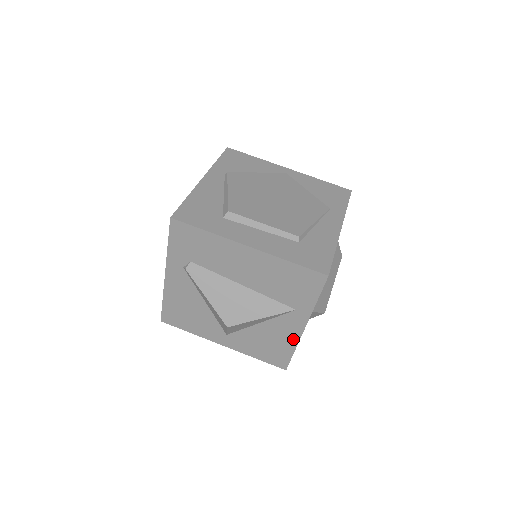
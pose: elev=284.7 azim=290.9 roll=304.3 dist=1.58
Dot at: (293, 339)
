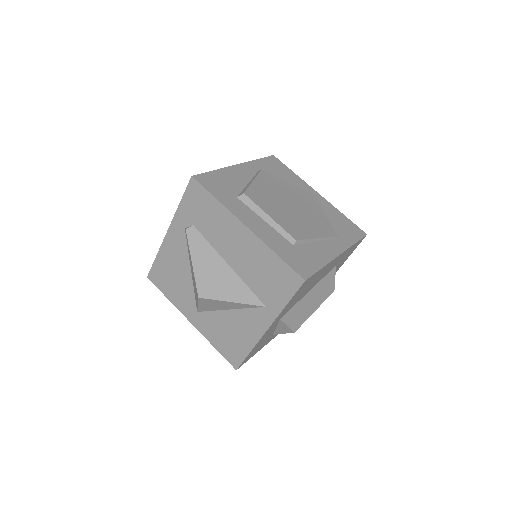
Dot at: (253, 338)
